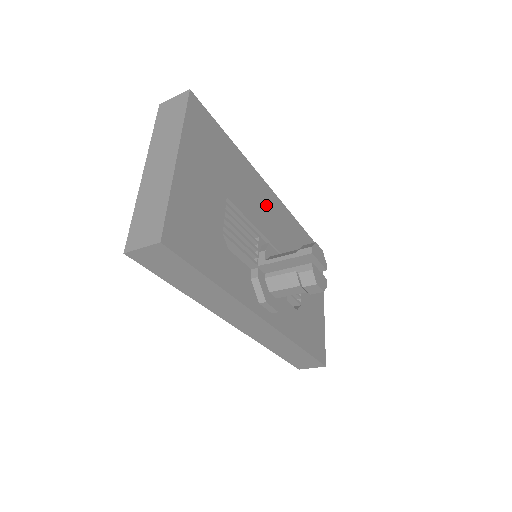
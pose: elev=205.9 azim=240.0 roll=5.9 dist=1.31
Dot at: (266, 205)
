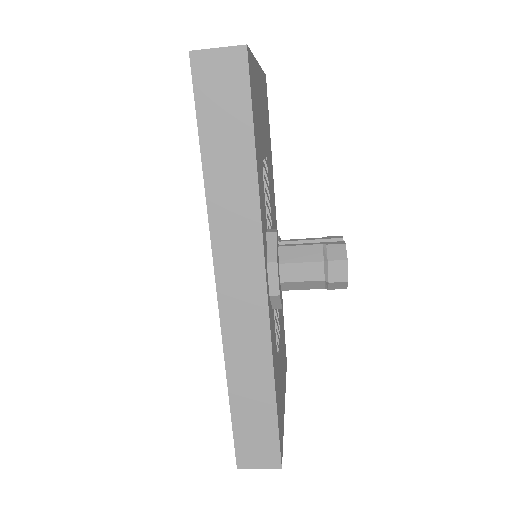
Dot at: occluded
